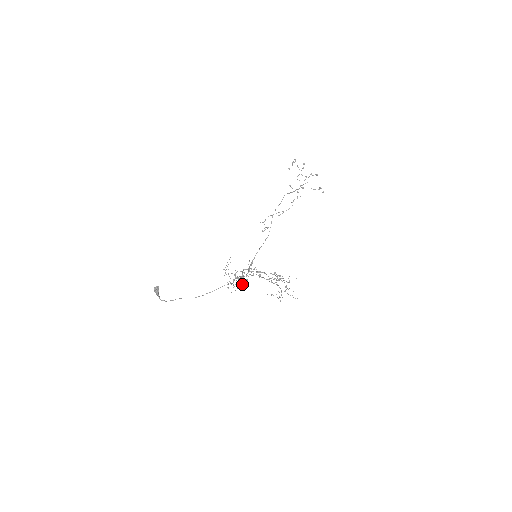
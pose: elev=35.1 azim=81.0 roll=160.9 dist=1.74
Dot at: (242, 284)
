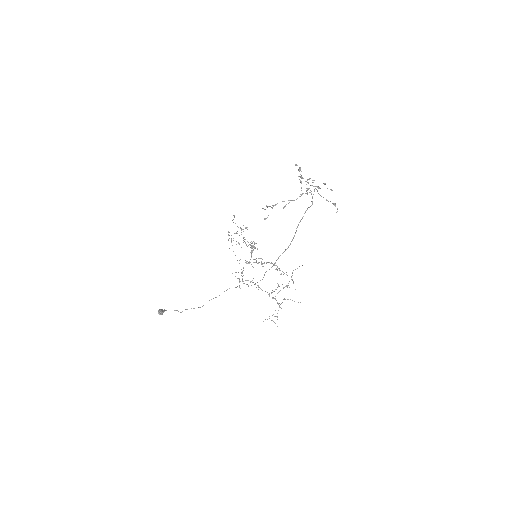
Dot at: (245, 262)
